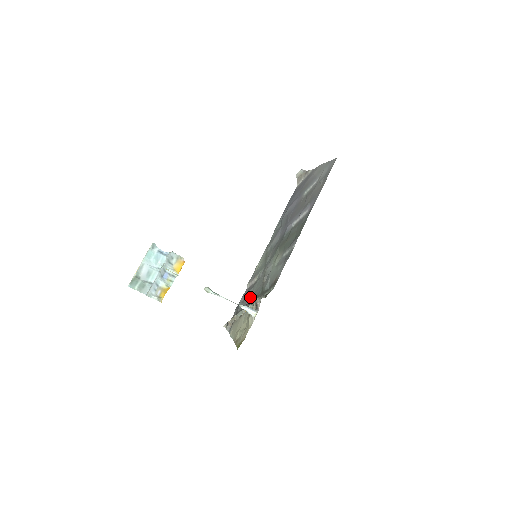
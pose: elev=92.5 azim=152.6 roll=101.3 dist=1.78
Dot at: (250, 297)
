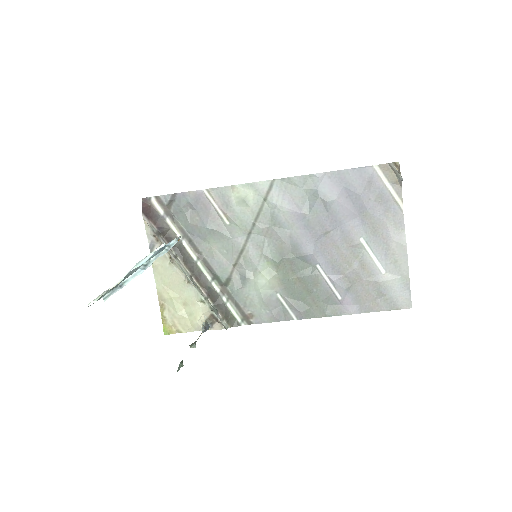
Dot at: (204, 240)
